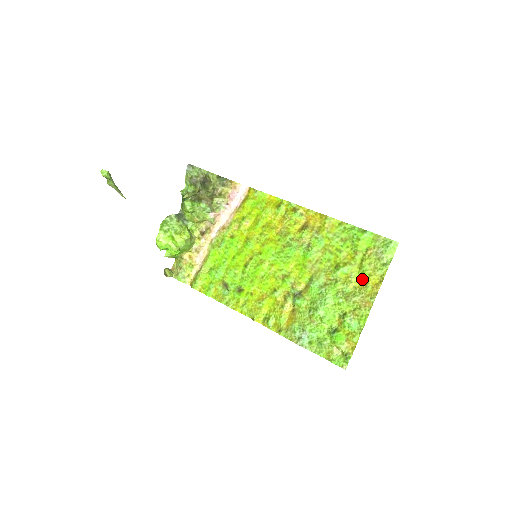
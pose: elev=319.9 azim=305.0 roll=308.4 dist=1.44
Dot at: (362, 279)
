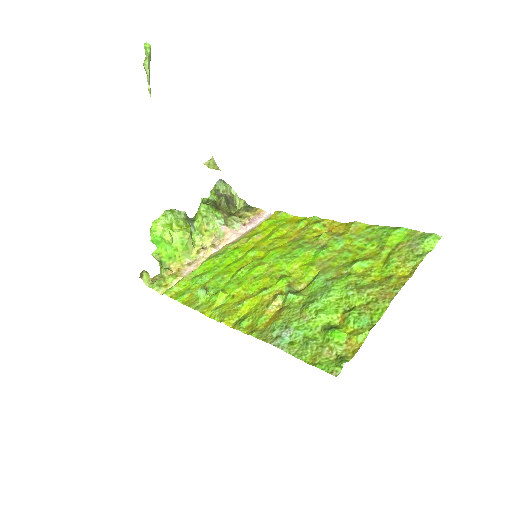
Dot at: (386, 273)
